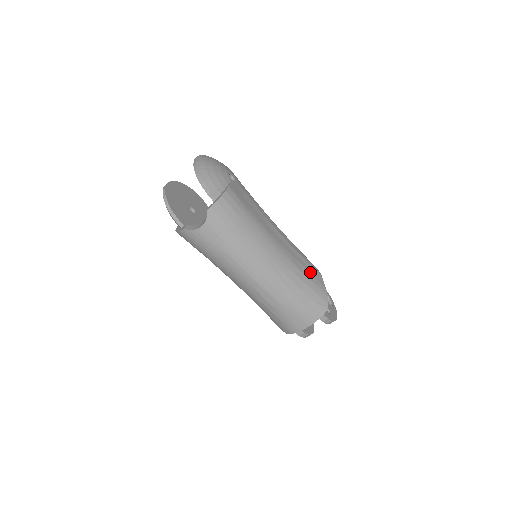
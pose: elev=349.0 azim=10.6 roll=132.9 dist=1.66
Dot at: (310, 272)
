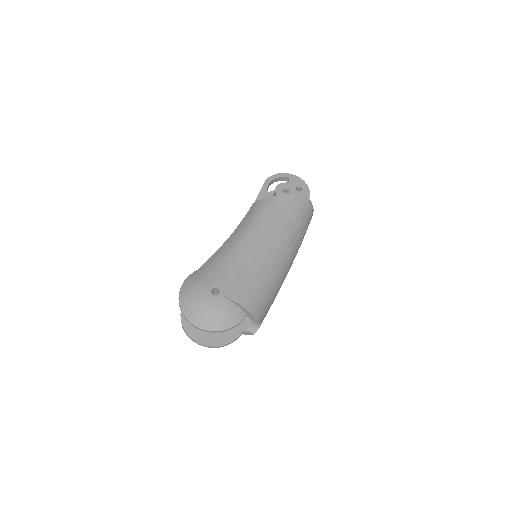
Dot at: (282, 211)
